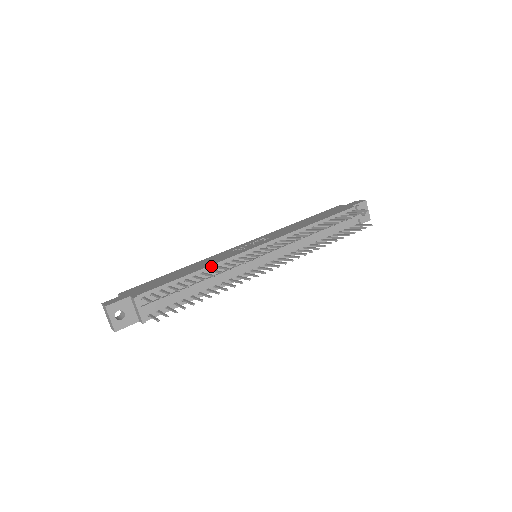
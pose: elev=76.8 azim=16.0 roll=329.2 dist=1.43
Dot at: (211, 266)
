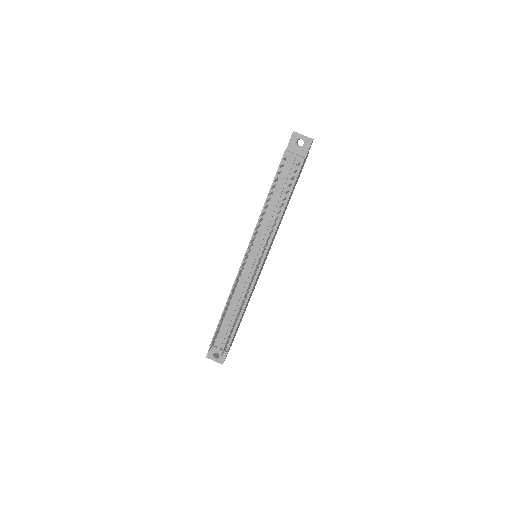
Dot at: occluded
